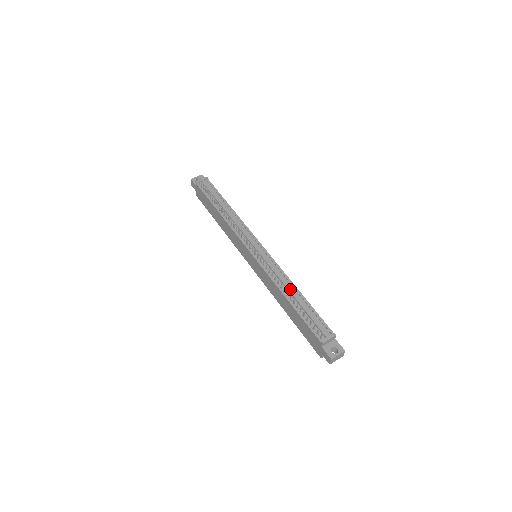
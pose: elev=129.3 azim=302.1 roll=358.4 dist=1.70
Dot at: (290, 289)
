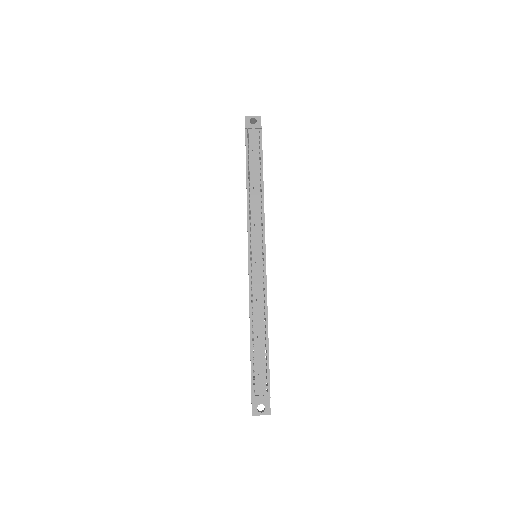
Dot at: (259, 322)
